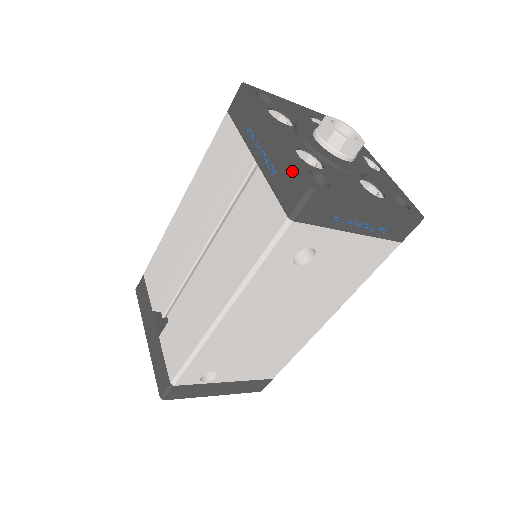
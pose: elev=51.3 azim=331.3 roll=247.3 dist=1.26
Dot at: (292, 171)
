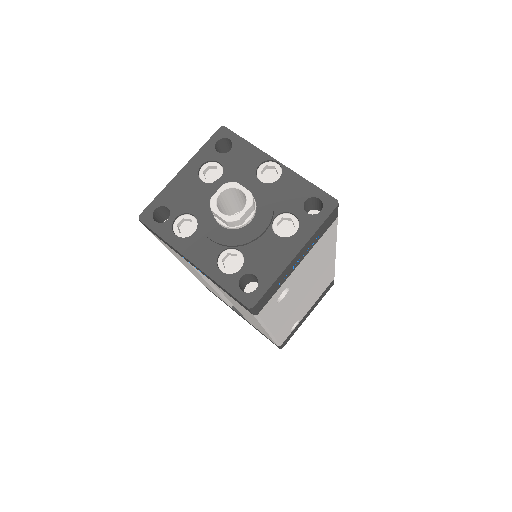
Dot at: occluded
